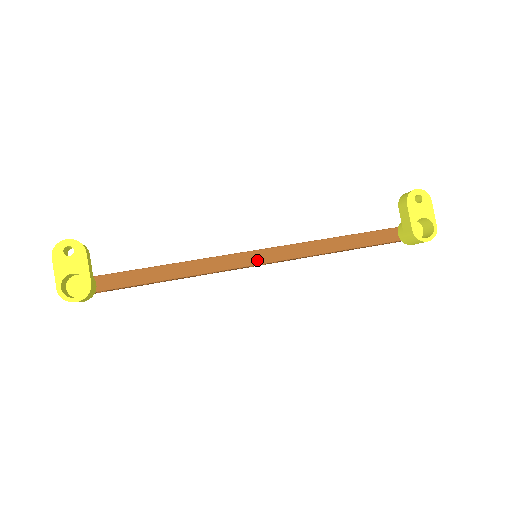
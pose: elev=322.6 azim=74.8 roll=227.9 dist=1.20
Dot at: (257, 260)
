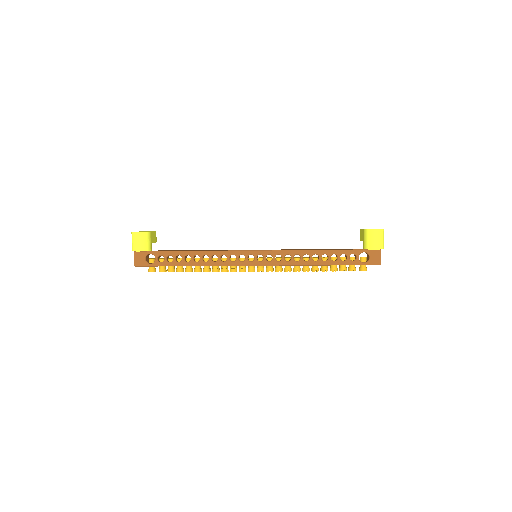
Dot at: (255, 250)
